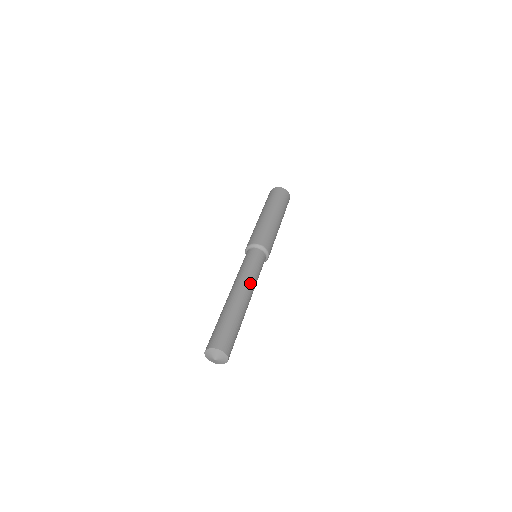
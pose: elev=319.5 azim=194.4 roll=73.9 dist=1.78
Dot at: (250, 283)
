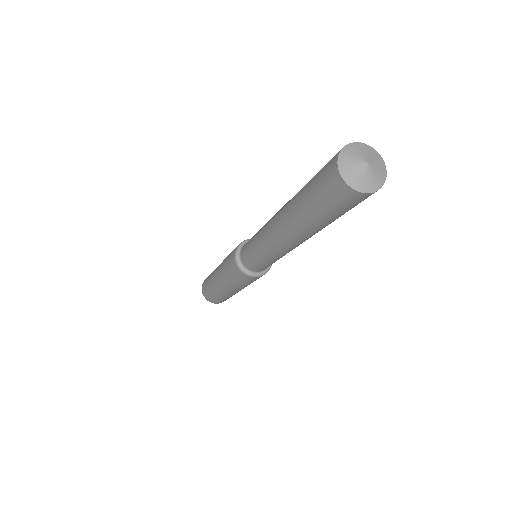
Dot at: occluded
